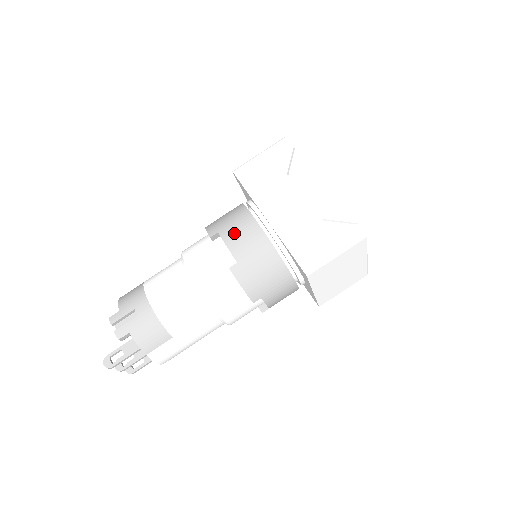
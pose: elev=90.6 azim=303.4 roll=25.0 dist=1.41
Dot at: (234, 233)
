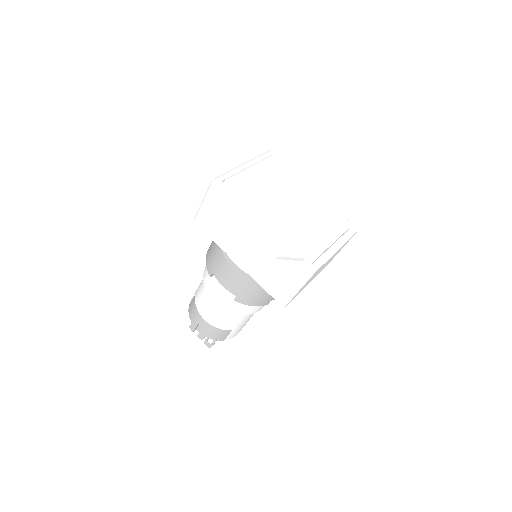
Dot at: (222, 276)
